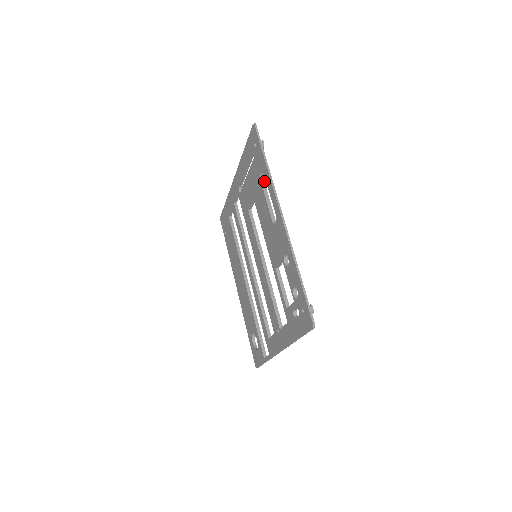
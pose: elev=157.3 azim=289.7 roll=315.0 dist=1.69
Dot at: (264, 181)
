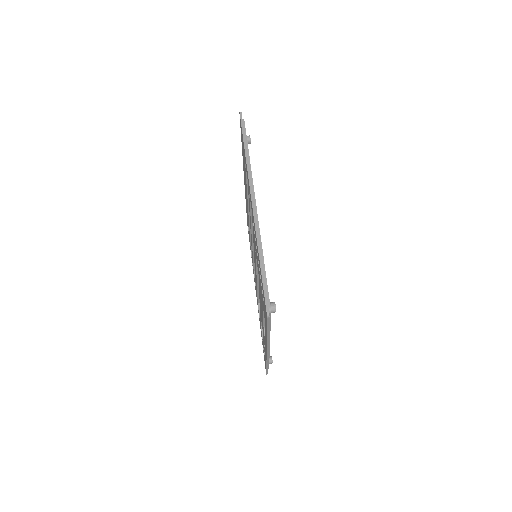
Dot at: occluded
